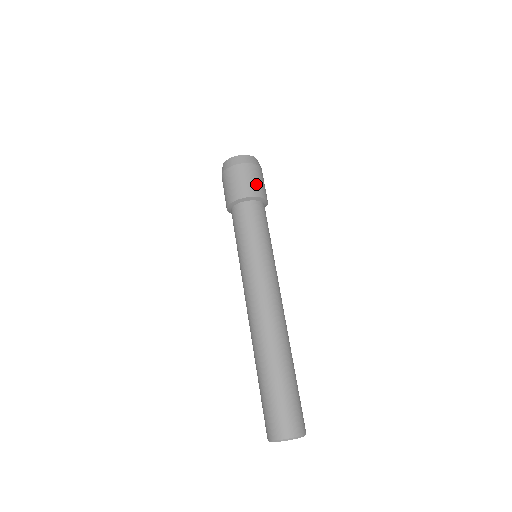
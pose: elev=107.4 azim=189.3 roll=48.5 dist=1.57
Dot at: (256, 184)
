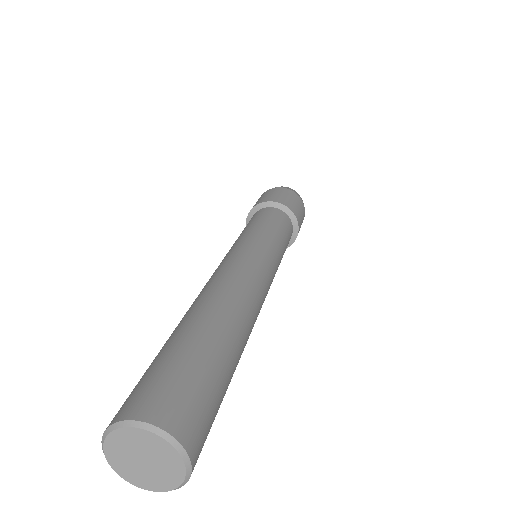
Dot at: (273, 196)
